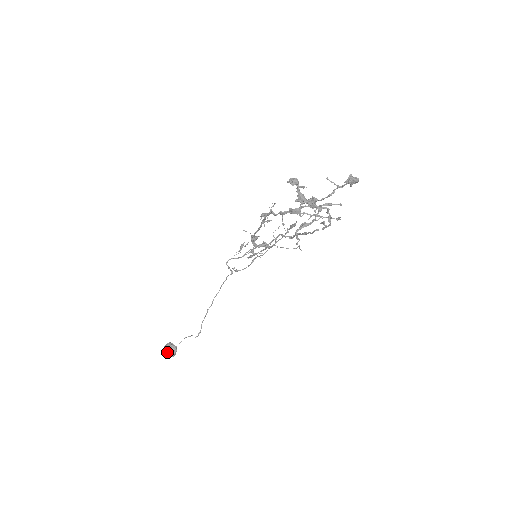
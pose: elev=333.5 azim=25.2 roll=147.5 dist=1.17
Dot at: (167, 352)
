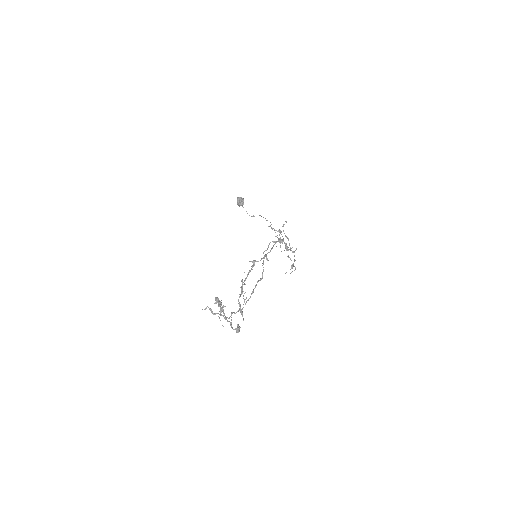
Dot at: (237, 202)
